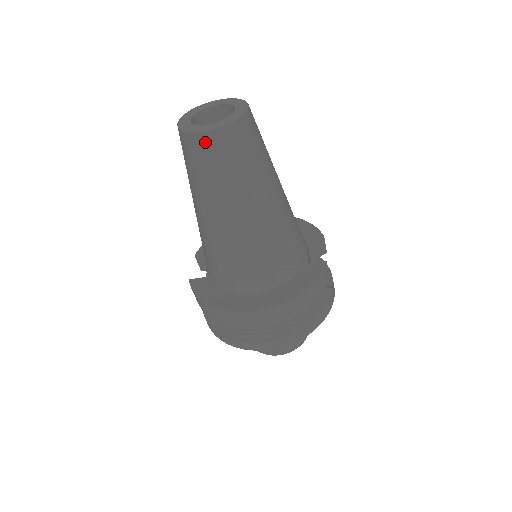
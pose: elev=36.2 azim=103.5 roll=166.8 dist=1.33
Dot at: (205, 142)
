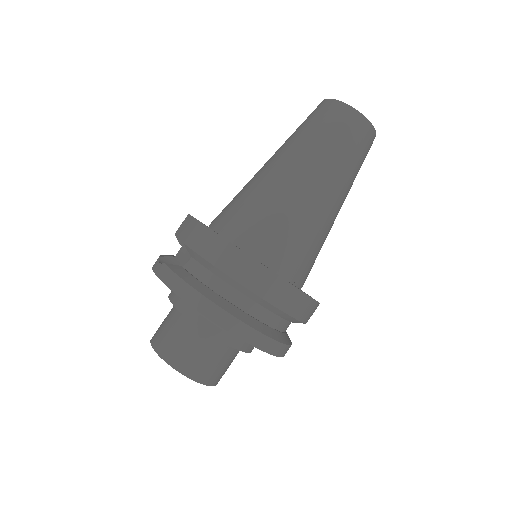
Dot at: (359, 123)
